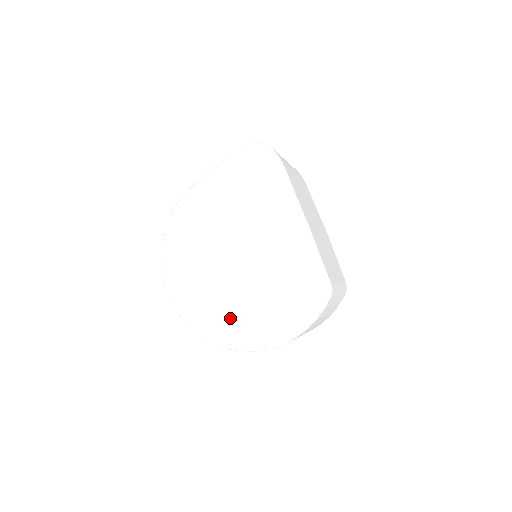
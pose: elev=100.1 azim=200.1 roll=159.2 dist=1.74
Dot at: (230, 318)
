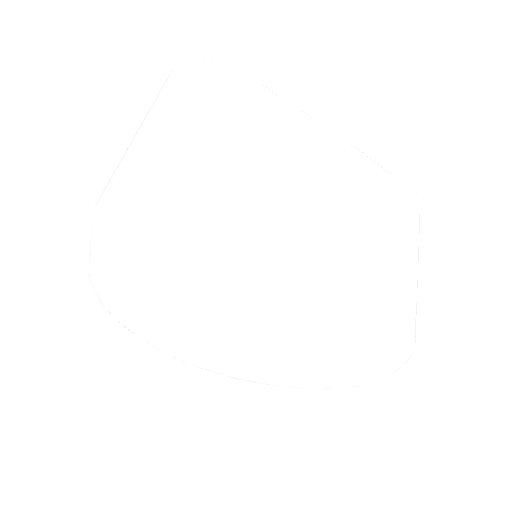
Dot at: (283, 374)
